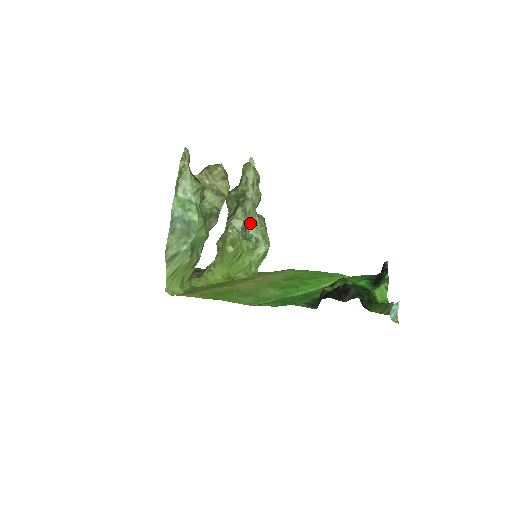
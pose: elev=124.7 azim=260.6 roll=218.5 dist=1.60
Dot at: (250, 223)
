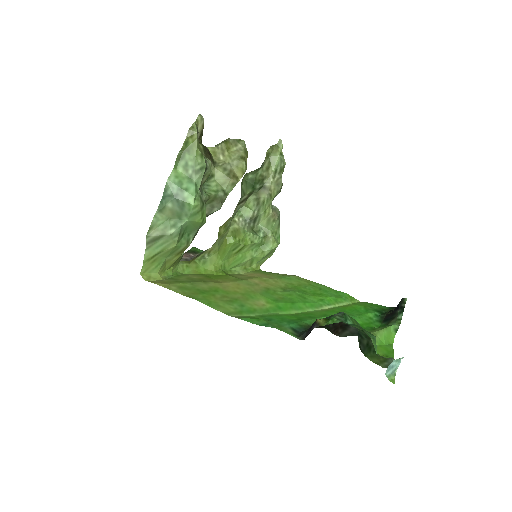
Dot at: (261, 215)
